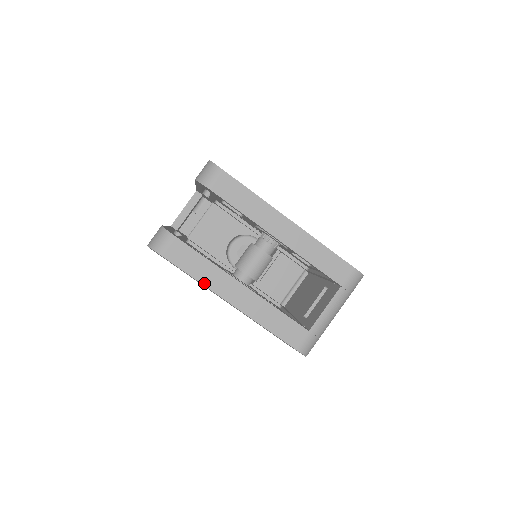
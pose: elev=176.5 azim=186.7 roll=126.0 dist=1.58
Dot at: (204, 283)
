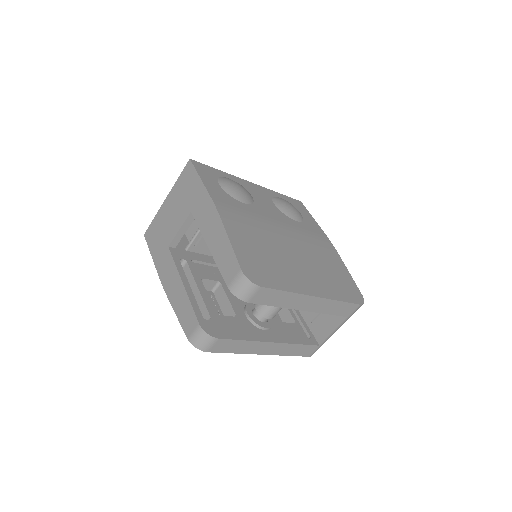
Dot at: (243, 353)
